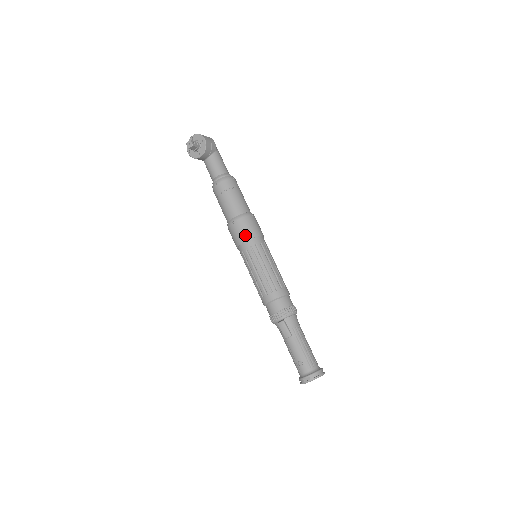
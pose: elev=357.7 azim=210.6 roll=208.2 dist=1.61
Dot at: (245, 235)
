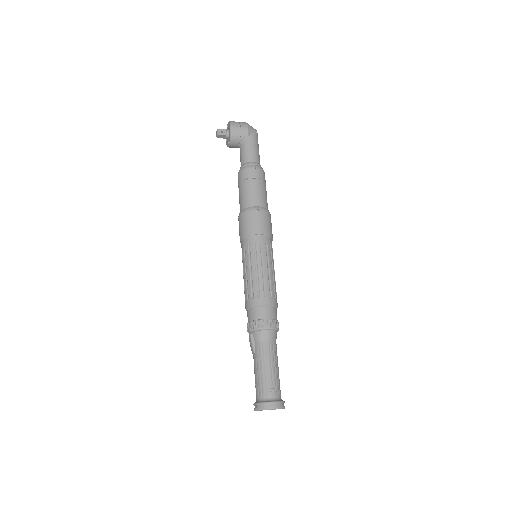
Dot at: (242, 232)
